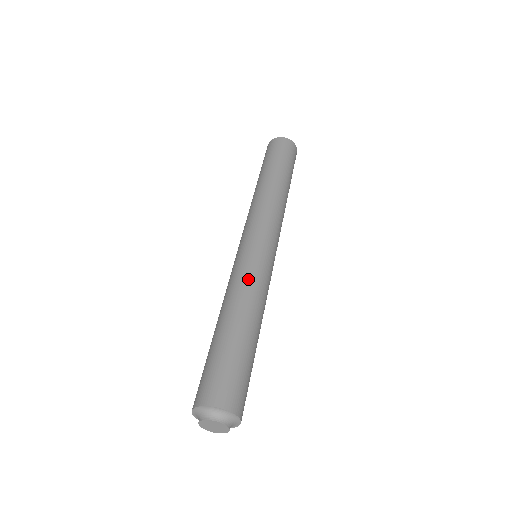
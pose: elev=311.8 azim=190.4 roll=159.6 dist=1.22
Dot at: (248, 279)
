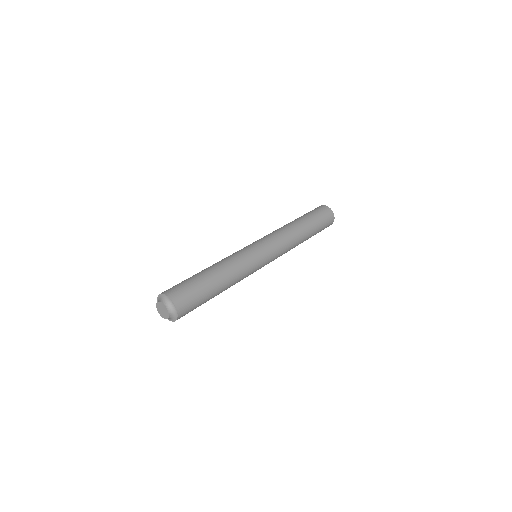
Dot at: (237, 258)
